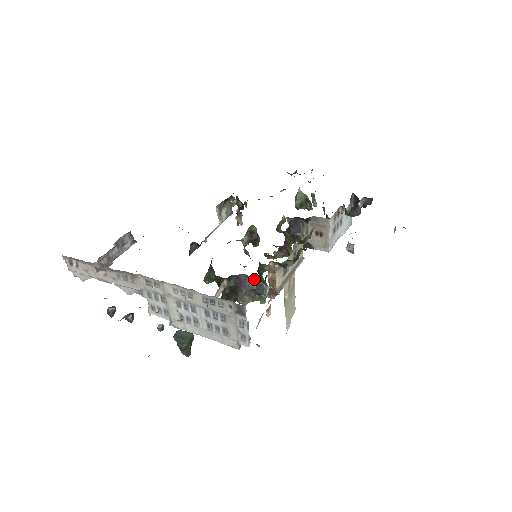
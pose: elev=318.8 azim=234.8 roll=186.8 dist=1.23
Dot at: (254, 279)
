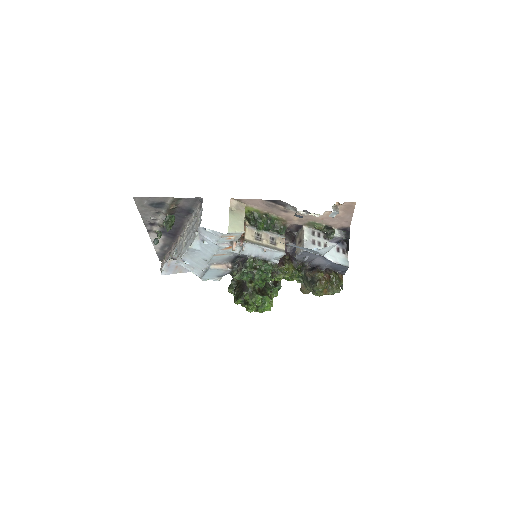
Dot at: (245, 258)
